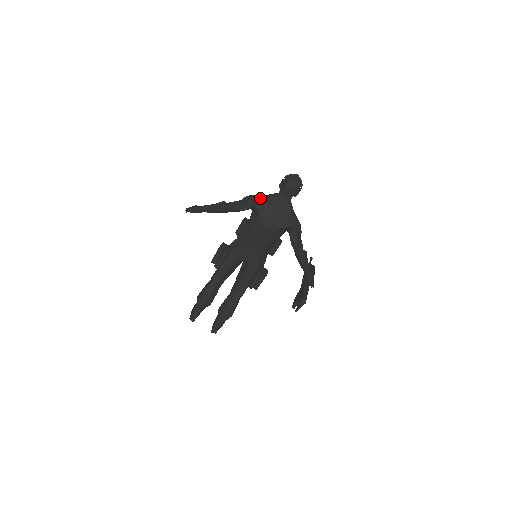
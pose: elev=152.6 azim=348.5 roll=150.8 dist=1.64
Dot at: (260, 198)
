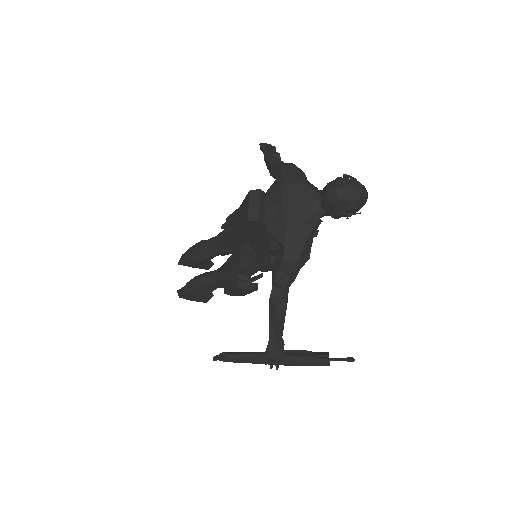
Dot at: (293, 174)
